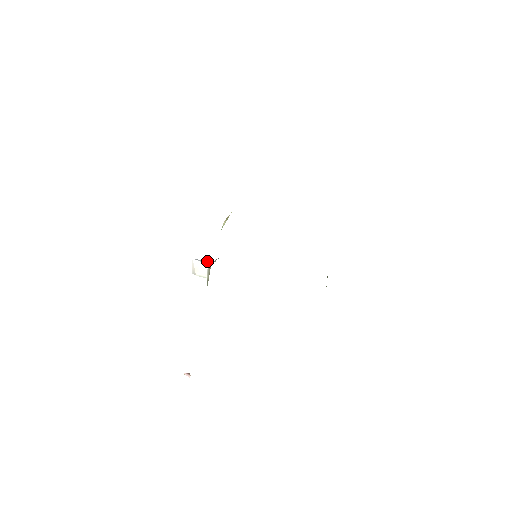
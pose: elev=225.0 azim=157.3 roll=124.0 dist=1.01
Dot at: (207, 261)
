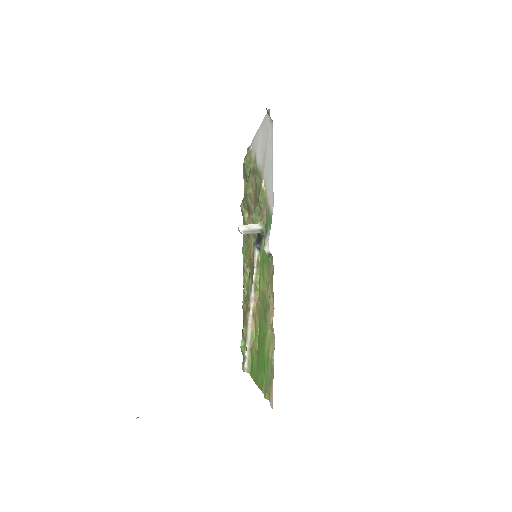
Dot at: occluded
